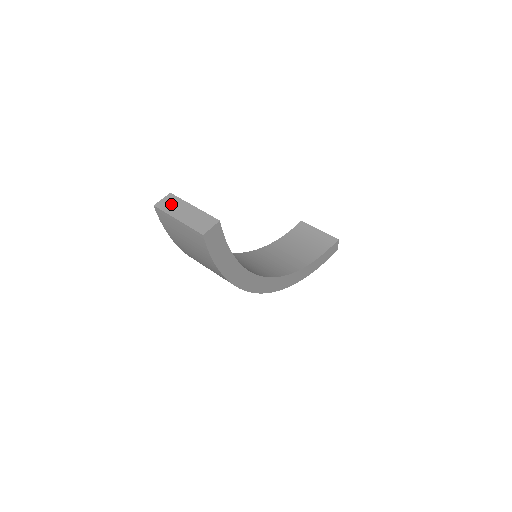
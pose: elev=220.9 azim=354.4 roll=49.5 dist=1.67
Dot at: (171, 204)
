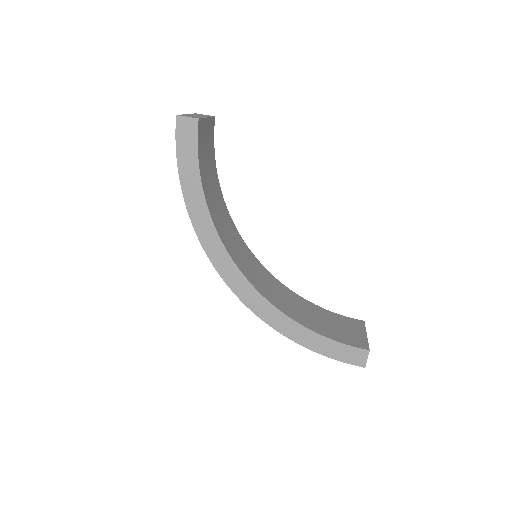
Dot at: (202, 115)
